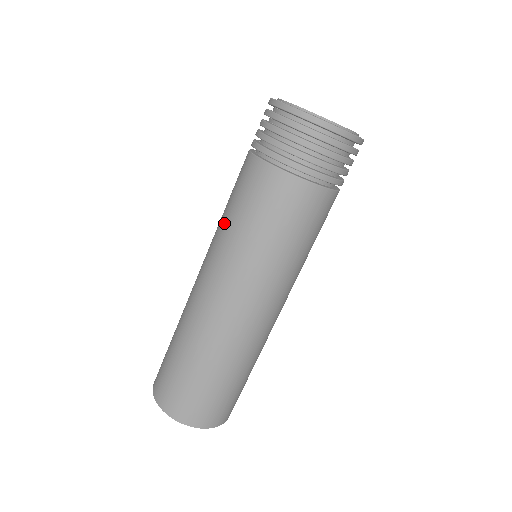
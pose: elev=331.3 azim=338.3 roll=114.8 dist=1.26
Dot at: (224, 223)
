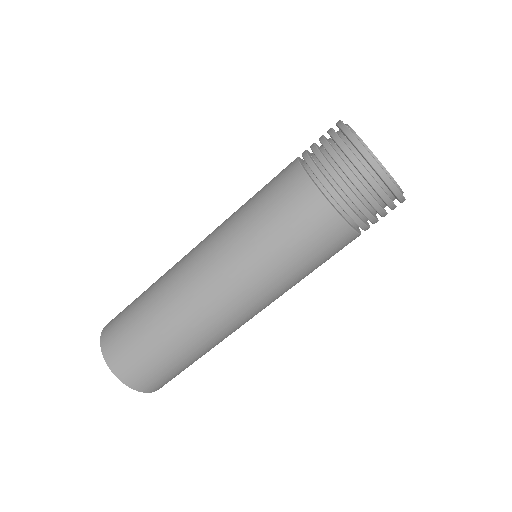
Dot at: (244, 217)
